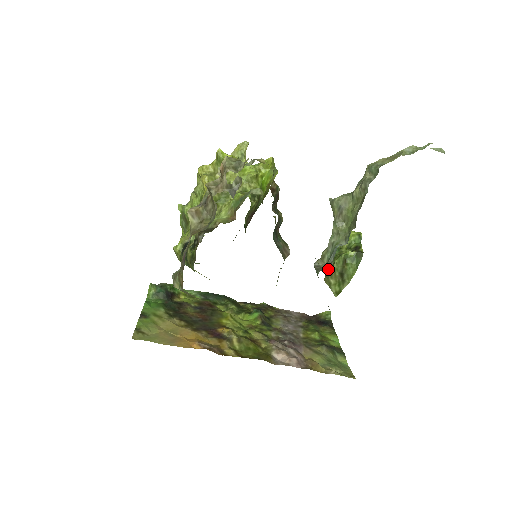
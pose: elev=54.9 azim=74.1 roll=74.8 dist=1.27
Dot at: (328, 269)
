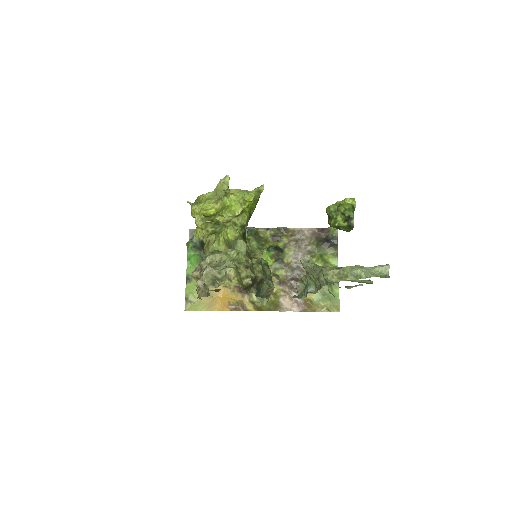
Dot at: (328, 221)
